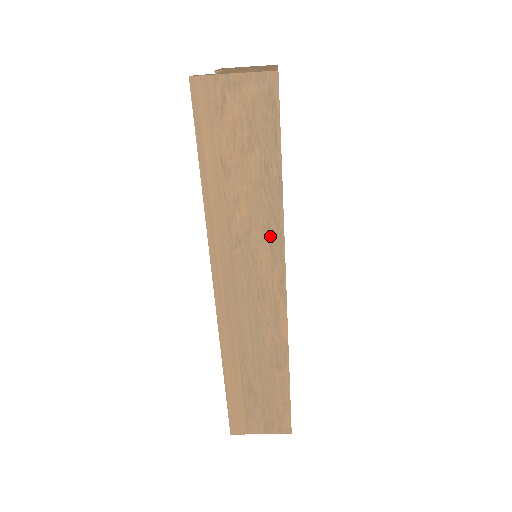
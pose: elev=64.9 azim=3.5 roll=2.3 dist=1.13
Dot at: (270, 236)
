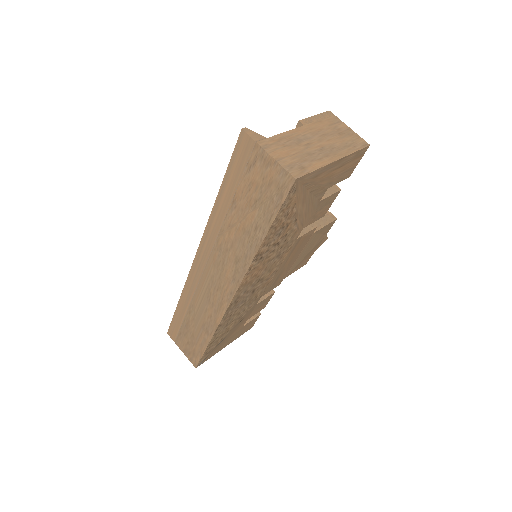
Dot at: (238, 265)
